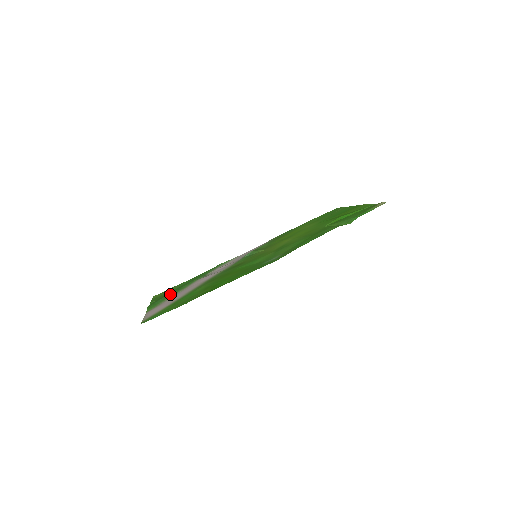
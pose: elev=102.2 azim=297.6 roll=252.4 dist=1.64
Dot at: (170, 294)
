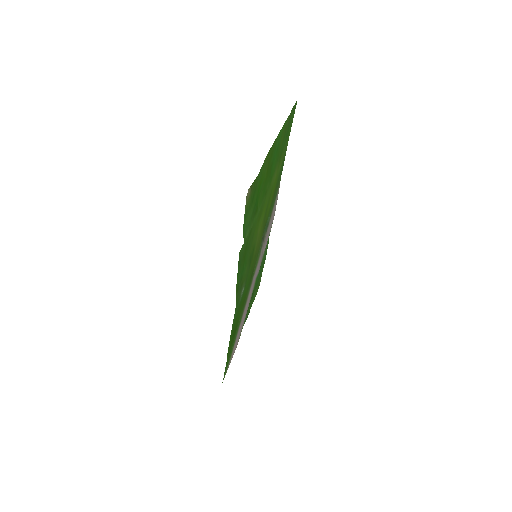
Dot at: occluded
